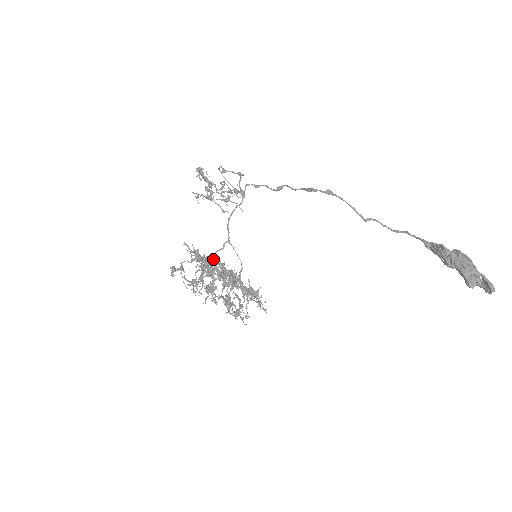
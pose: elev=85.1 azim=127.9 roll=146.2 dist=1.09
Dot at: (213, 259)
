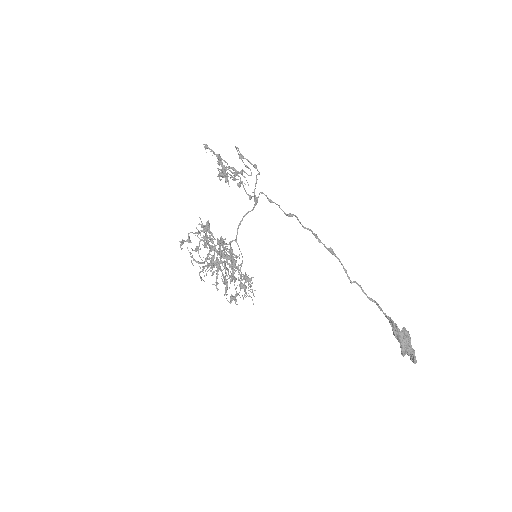
Dot at: (218, 242)
